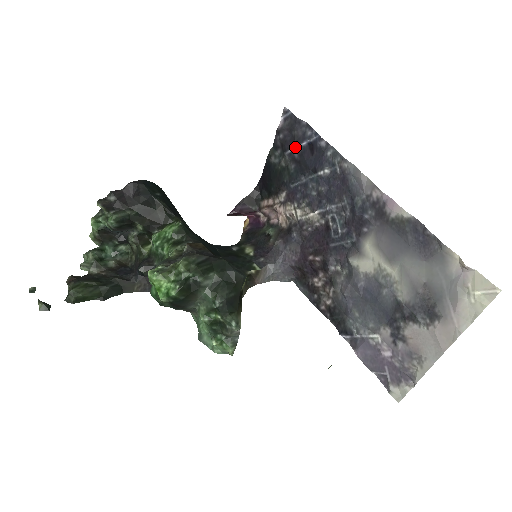
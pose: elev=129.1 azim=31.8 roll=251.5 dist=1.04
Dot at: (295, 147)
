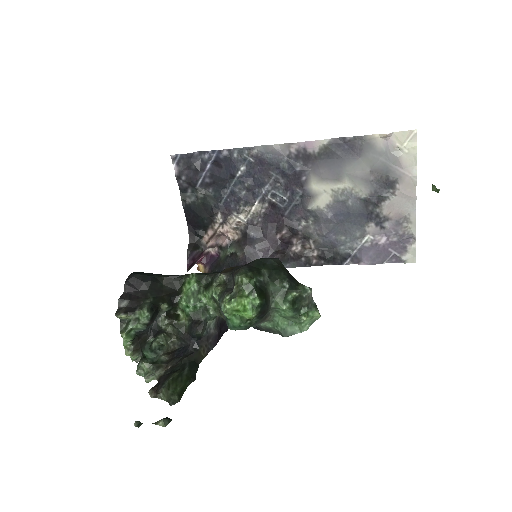
Dot at: (202, 175)
